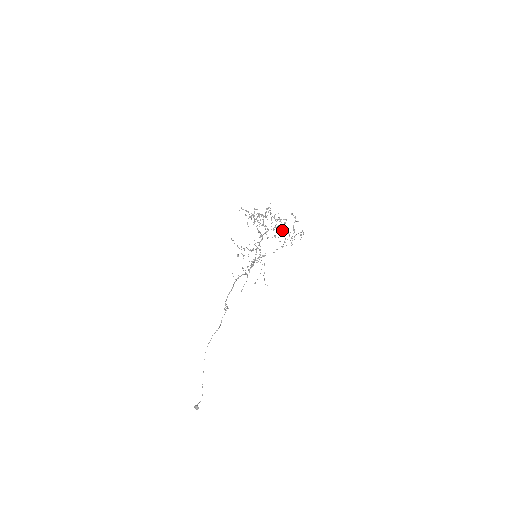
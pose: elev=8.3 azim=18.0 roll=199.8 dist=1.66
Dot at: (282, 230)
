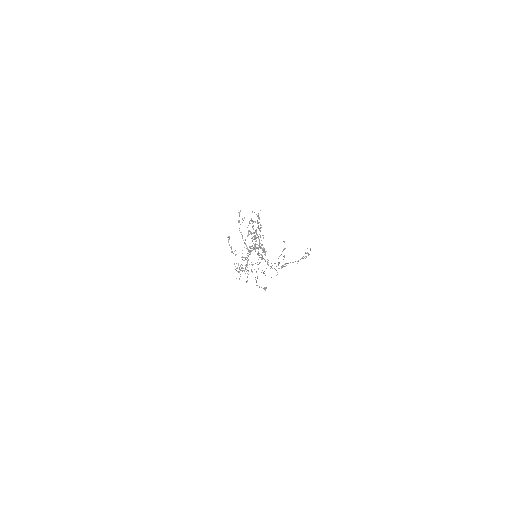
Dot at: (264, 259)
